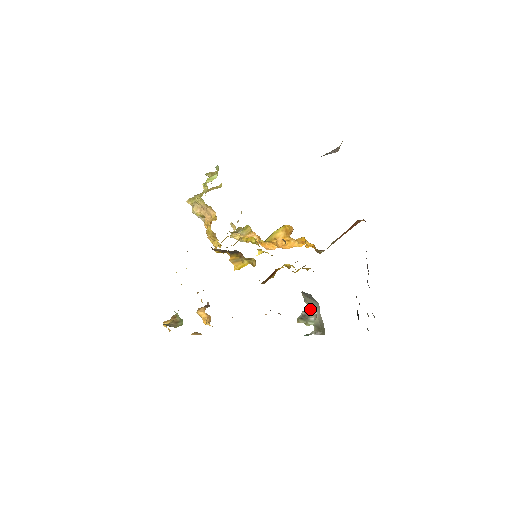
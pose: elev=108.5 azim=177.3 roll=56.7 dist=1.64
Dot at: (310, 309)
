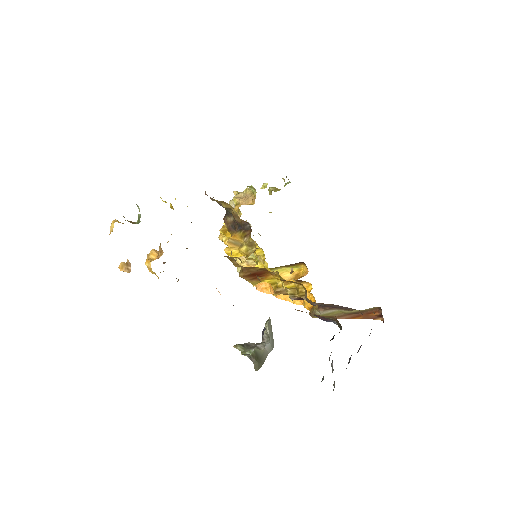
Dot at: (261, 343)
